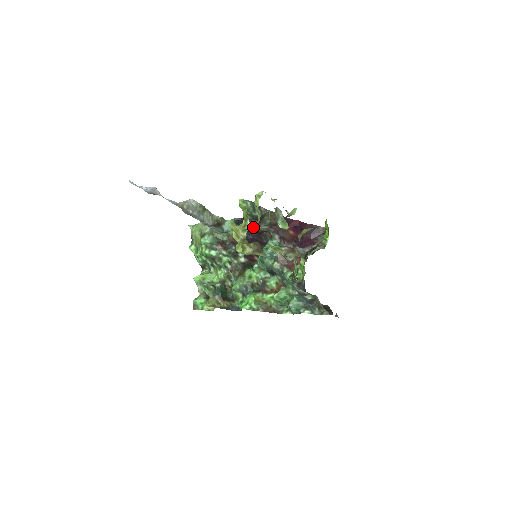
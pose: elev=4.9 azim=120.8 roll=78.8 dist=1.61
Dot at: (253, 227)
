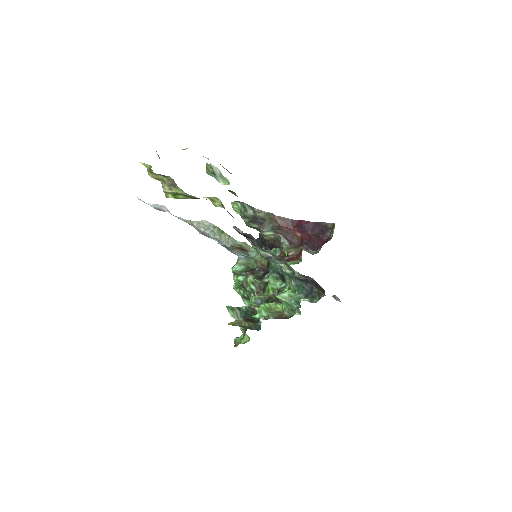
Dot at: occluded
